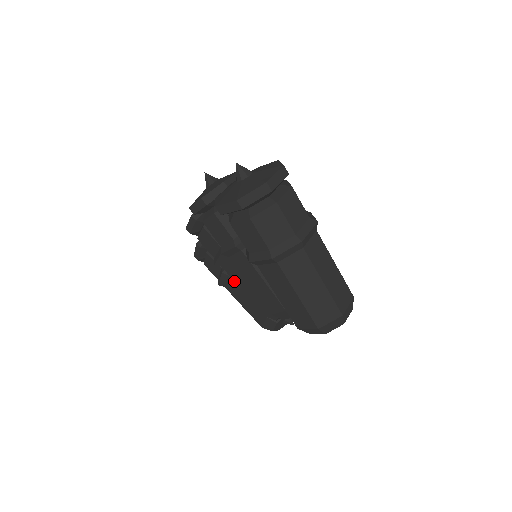
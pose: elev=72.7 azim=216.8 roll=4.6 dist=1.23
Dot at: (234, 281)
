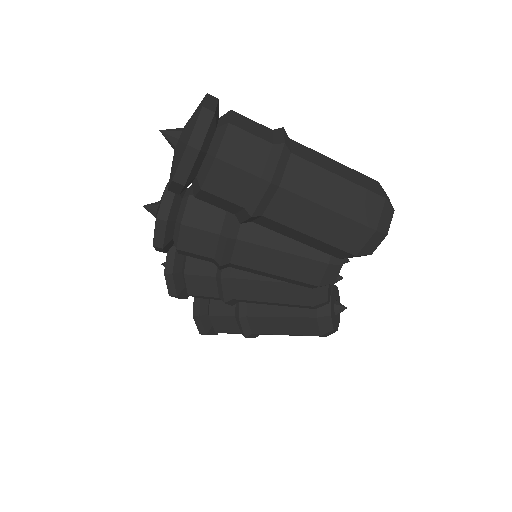
Dot at: (256, 301)
